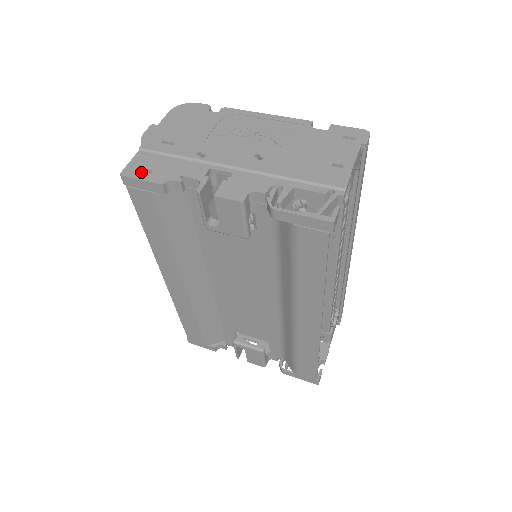
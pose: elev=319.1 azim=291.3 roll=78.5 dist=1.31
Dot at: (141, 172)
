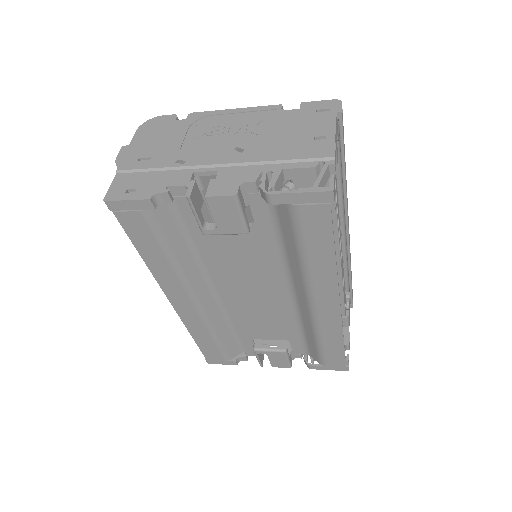
Dot at: (124, 193)
